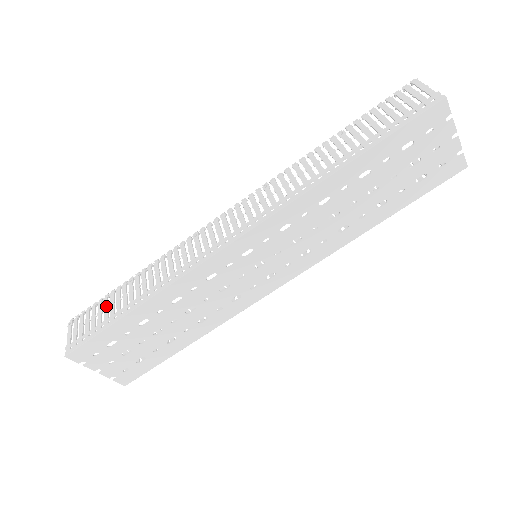
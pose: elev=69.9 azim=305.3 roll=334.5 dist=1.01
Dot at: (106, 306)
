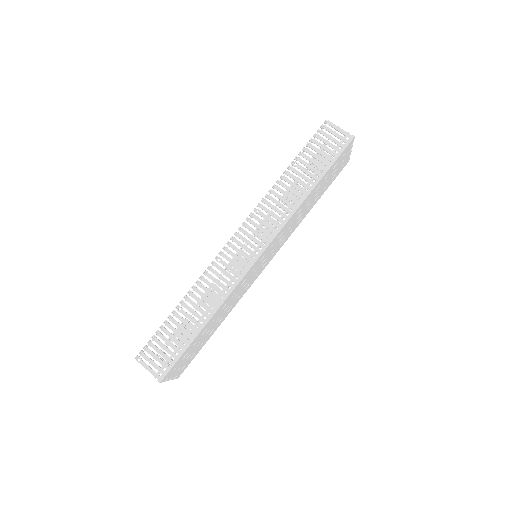
Dot at: (170, 334)
